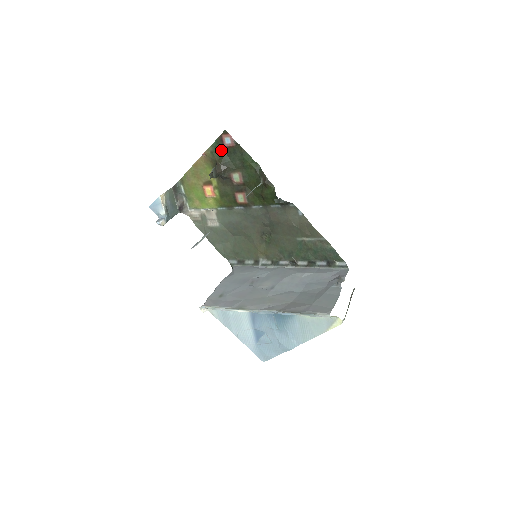
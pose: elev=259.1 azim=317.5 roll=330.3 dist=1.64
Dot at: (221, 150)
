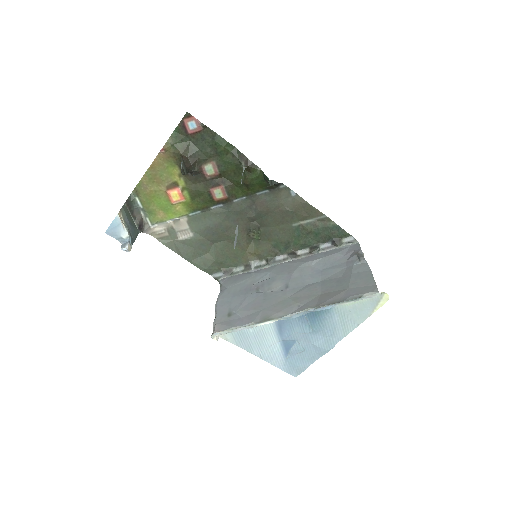
Dot at: (184, 139)
